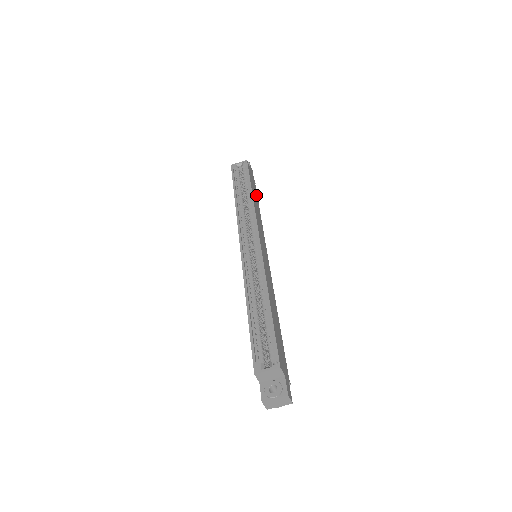
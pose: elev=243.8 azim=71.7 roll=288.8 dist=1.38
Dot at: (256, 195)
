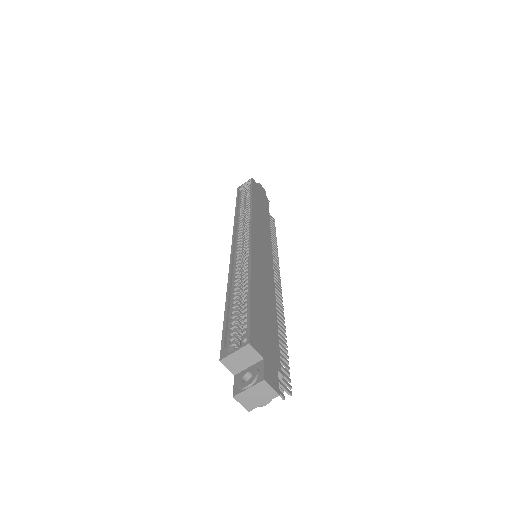
Dot at: (265, 208)
